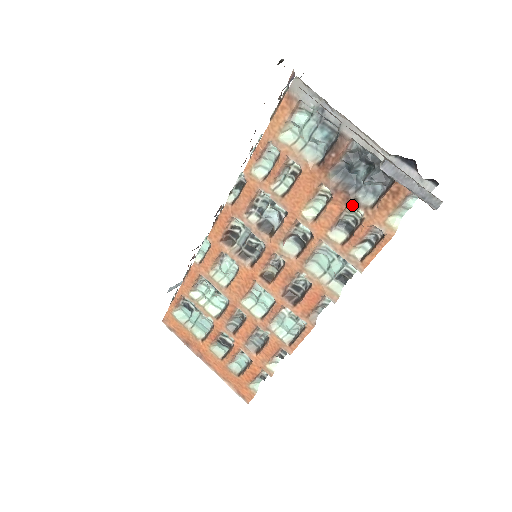
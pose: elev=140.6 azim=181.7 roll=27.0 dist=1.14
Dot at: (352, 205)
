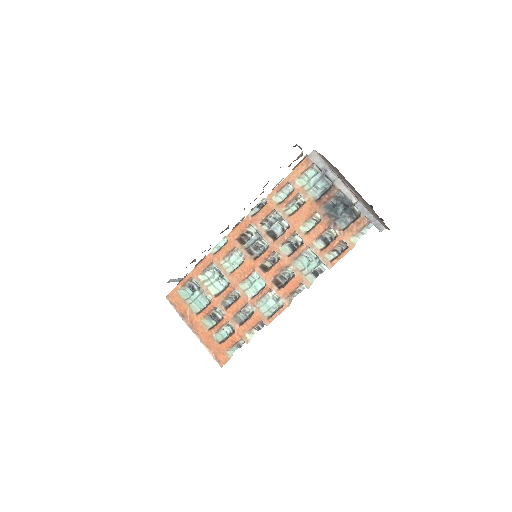
Dot at: (332, 227)
